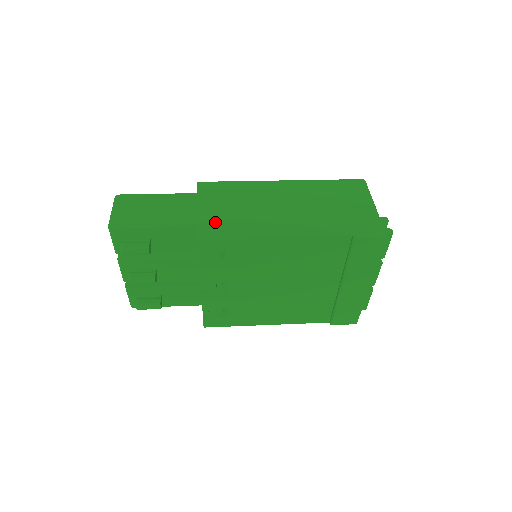
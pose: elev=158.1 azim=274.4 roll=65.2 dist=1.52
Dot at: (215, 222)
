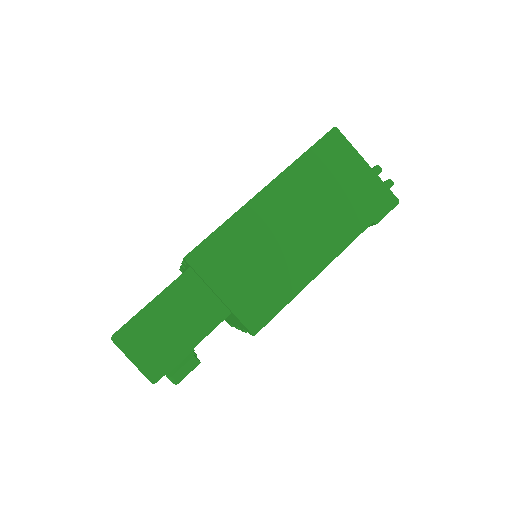
Dot at: (251, 301)
